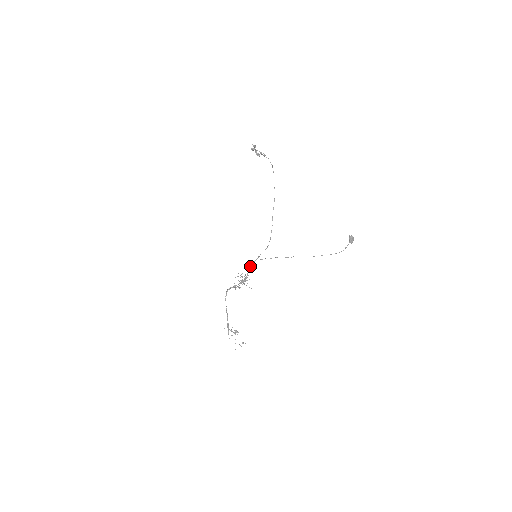
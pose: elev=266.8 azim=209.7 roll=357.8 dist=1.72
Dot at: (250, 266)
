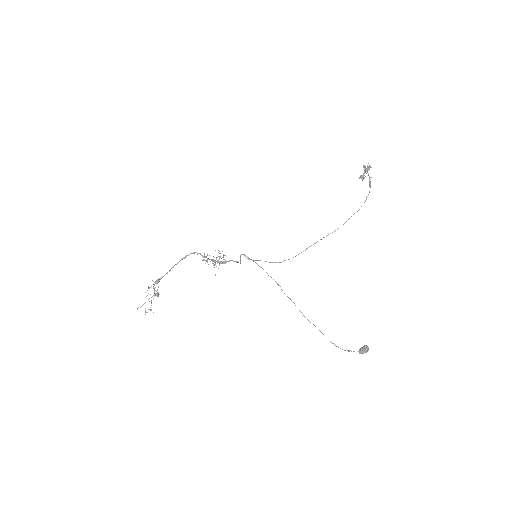
Dot at: occluded
